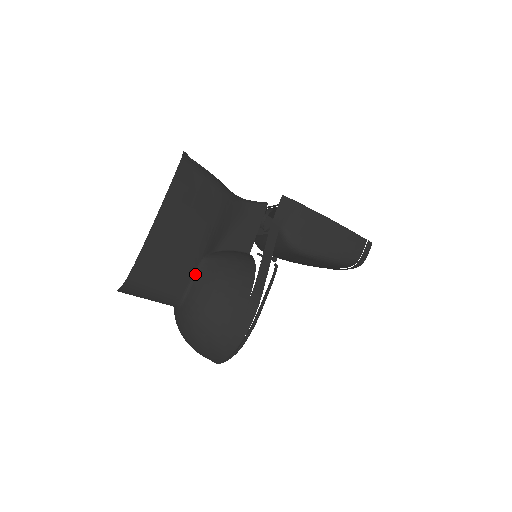
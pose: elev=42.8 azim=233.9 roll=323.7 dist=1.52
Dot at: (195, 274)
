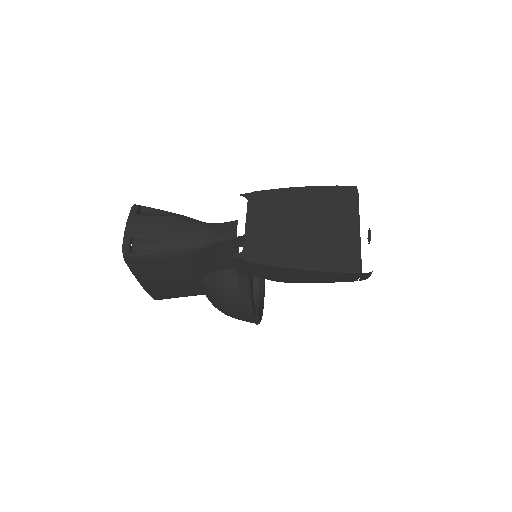
Dot at: (202, 290)
